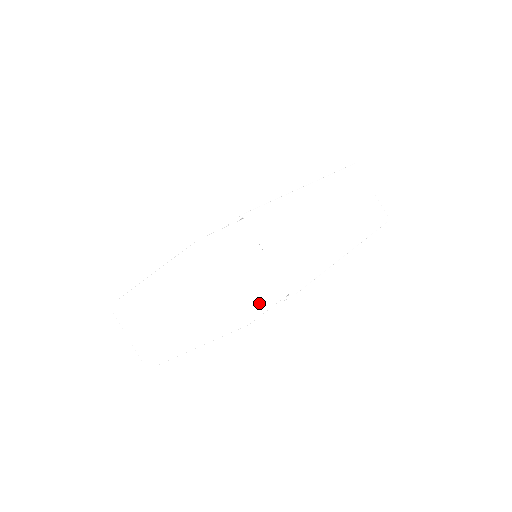
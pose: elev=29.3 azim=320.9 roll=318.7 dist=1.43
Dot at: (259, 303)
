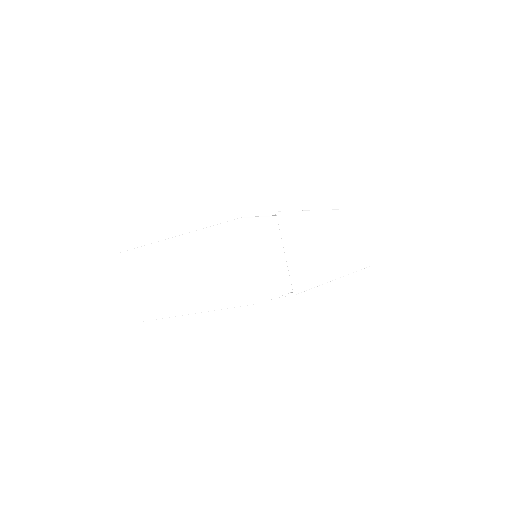
Dot at: (271, 289)
